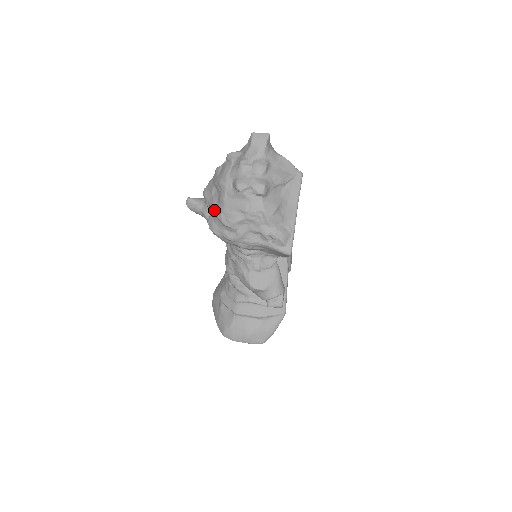
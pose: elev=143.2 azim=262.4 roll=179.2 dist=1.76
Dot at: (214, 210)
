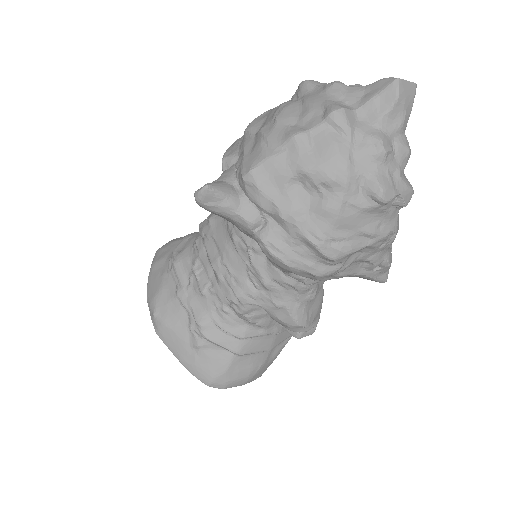
Dot at: (298, 226)
